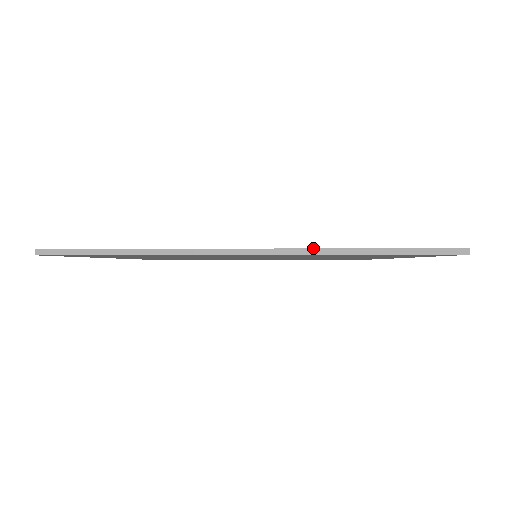
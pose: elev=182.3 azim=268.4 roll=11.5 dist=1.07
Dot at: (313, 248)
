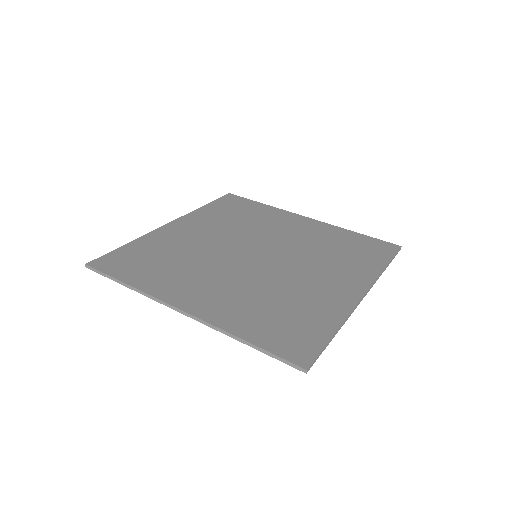
Dot at: (377, 279)
